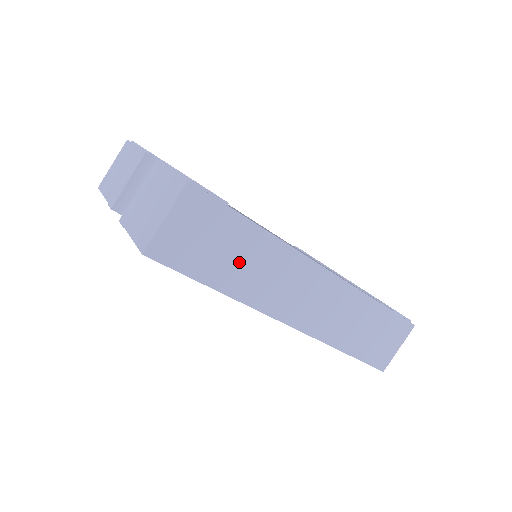
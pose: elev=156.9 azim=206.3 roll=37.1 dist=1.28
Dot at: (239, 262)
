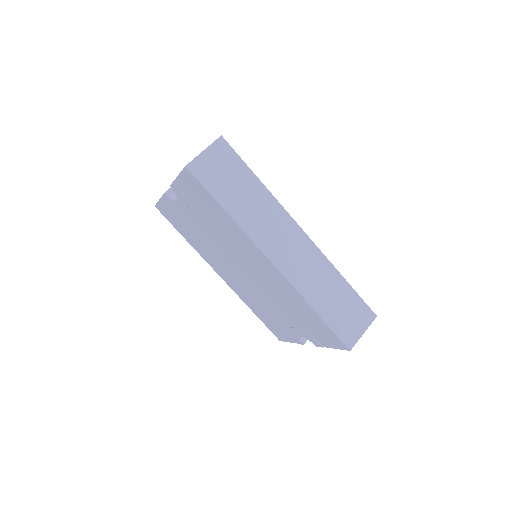
Dot at: (243, 198)
